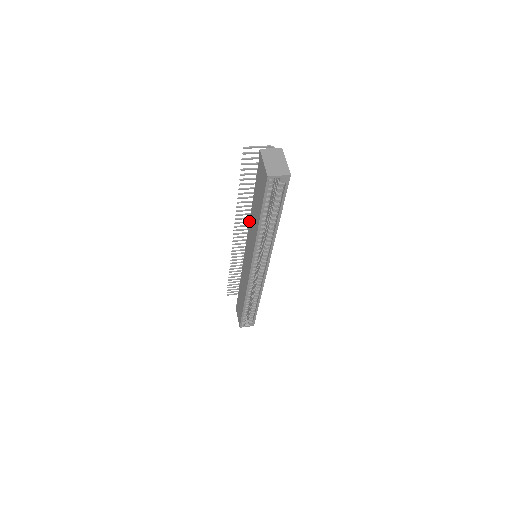
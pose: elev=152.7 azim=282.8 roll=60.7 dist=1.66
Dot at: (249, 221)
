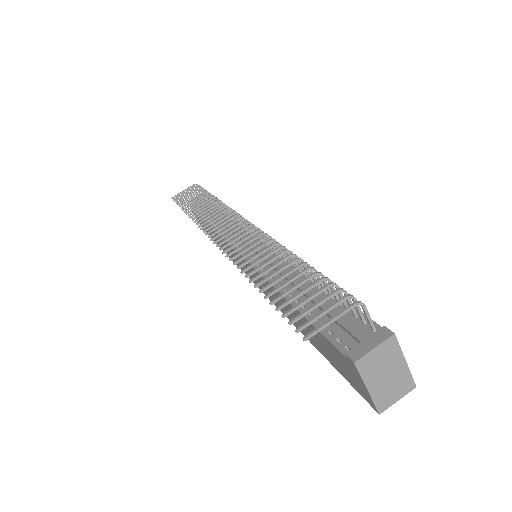
Dot at: (263, 278)
